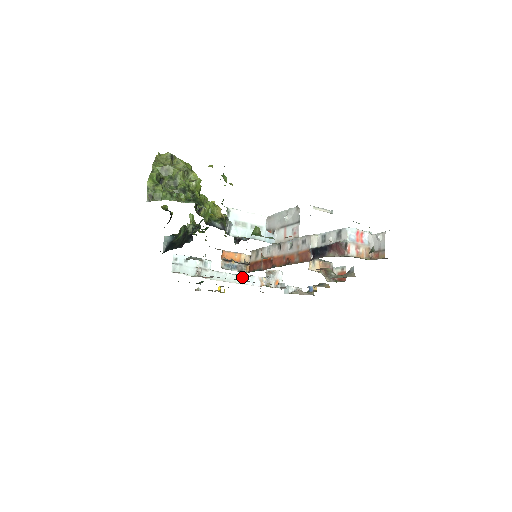
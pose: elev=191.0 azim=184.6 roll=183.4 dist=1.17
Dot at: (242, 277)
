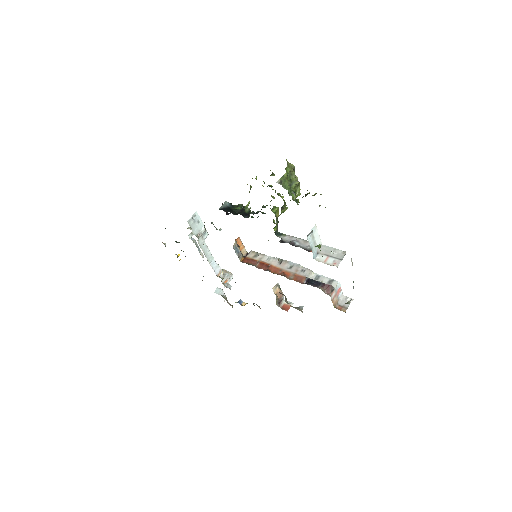
Dot at: (214, 260)
